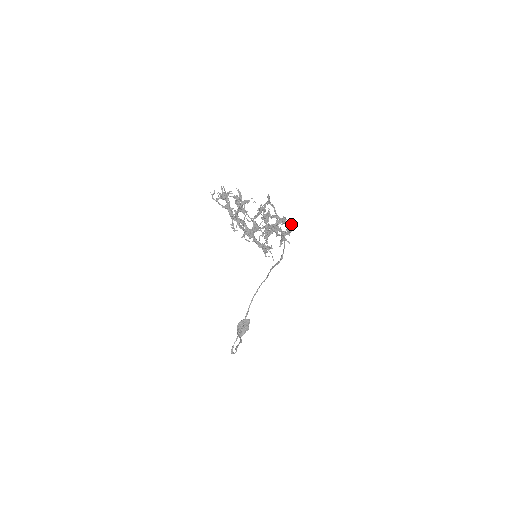
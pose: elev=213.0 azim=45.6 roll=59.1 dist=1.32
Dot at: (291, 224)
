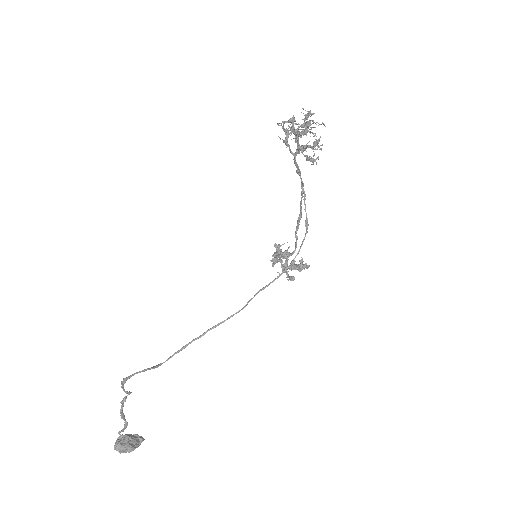
Dot at: occluded
